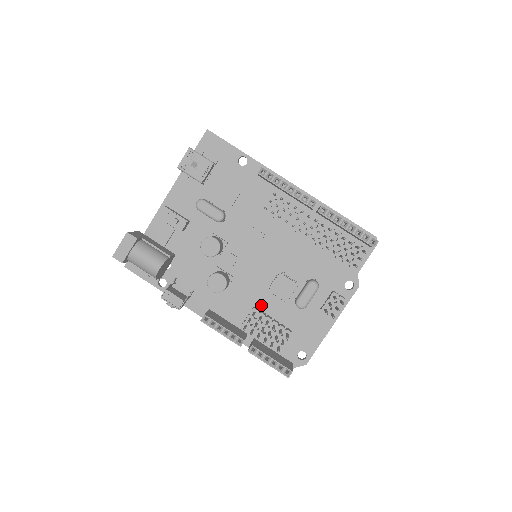
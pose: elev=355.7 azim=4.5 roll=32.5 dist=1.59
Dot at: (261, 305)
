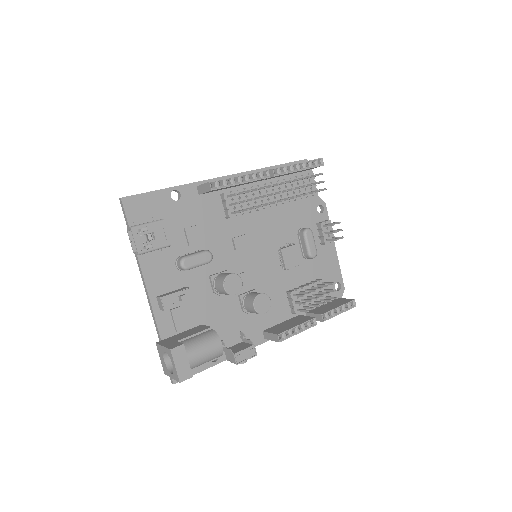
Dot at: (289, 286)
